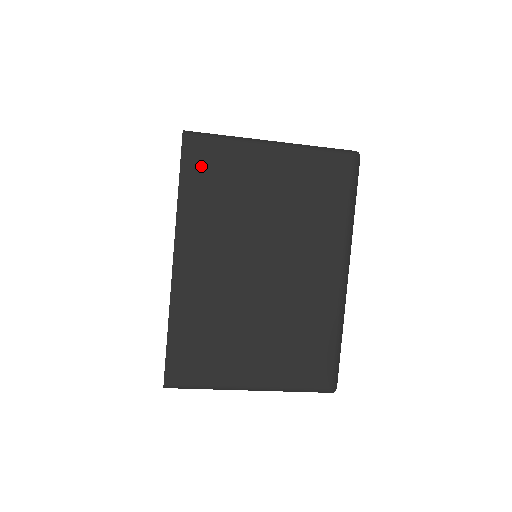
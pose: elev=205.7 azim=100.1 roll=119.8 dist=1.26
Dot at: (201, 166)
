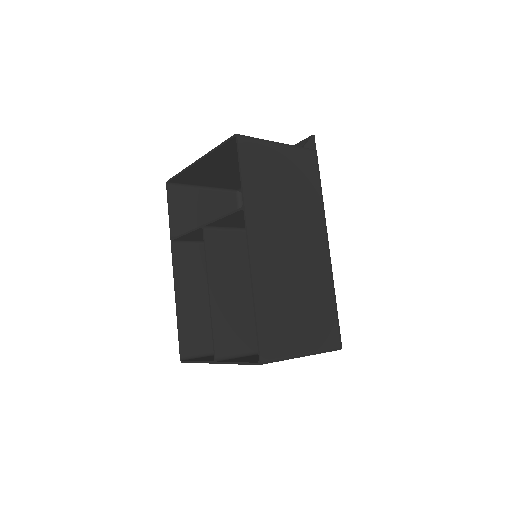
Dot at: occluded
